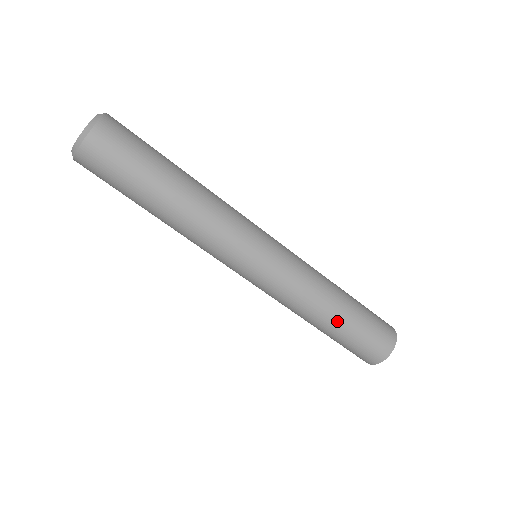
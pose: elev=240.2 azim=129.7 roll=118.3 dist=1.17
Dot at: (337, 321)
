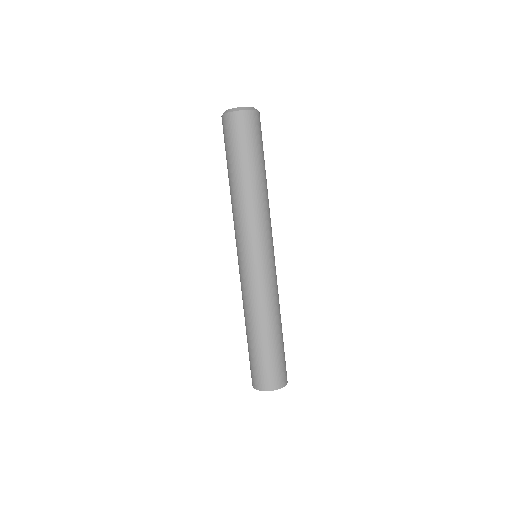
Dot at: (279, 332)
